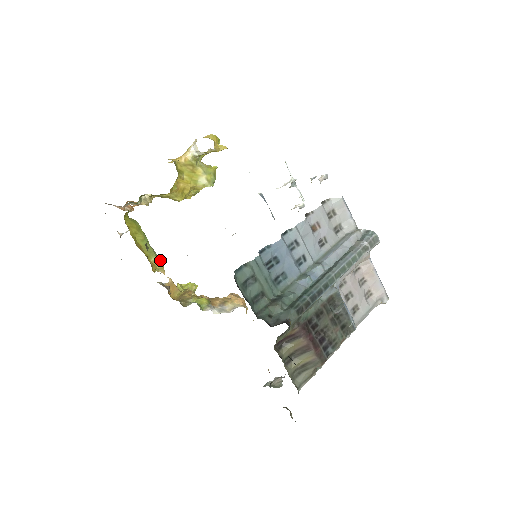
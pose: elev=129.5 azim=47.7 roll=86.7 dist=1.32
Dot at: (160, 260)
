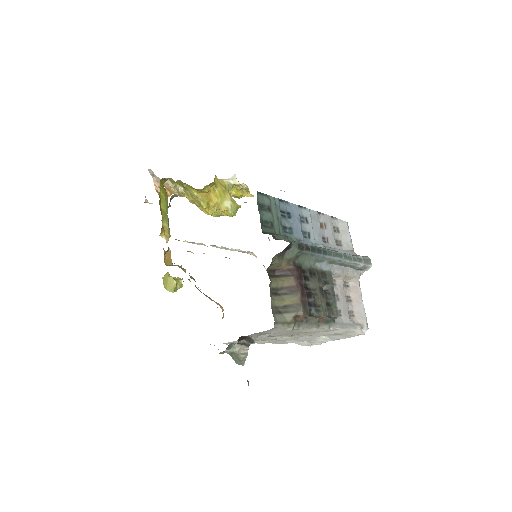
Dot at: (169, 230)
